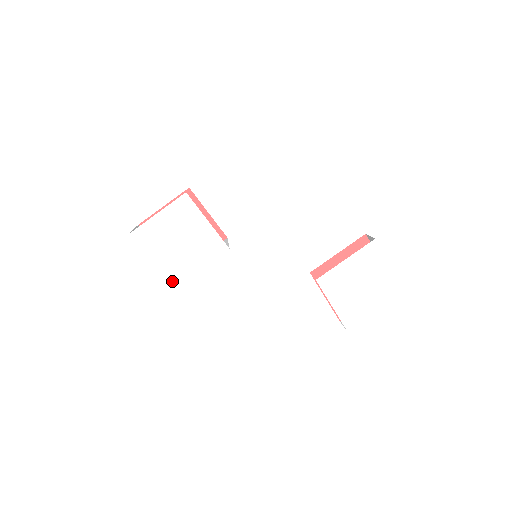
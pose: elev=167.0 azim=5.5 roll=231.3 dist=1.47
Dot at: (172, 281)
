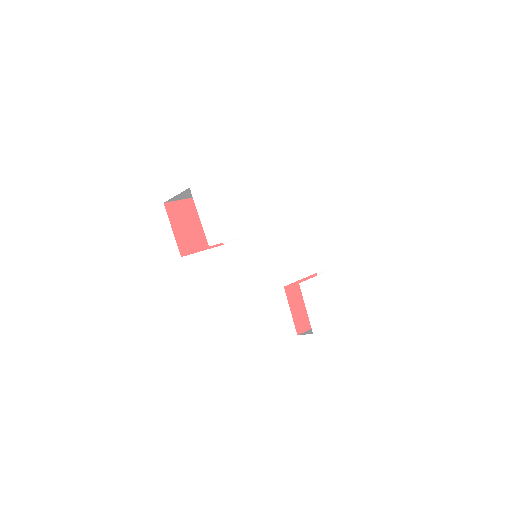
Dot at: (210, 239)
